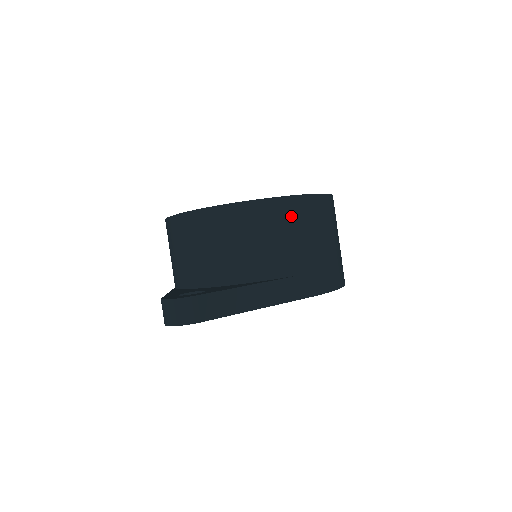
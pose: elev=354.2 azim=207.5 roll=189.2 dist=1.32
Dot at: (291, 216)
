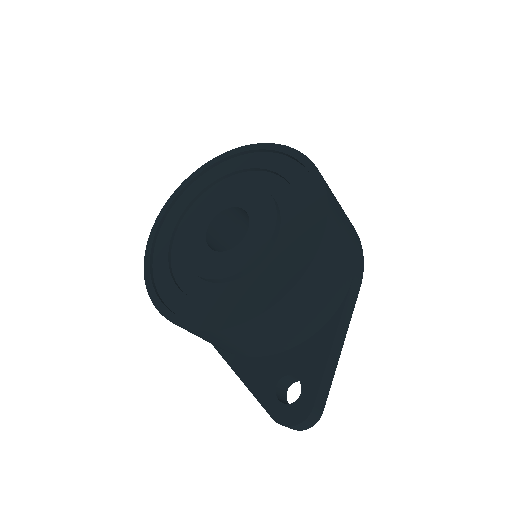
Dot at: (326, 262)
